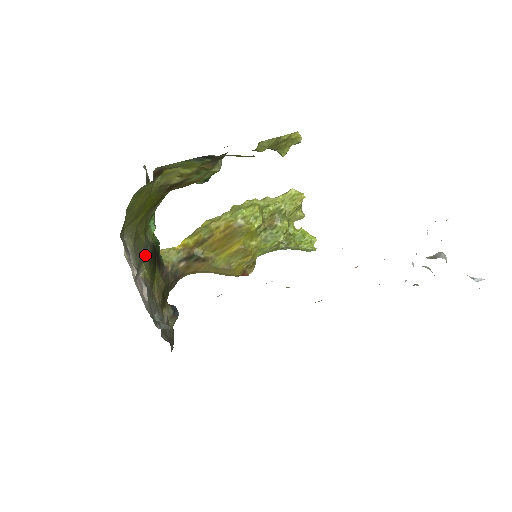
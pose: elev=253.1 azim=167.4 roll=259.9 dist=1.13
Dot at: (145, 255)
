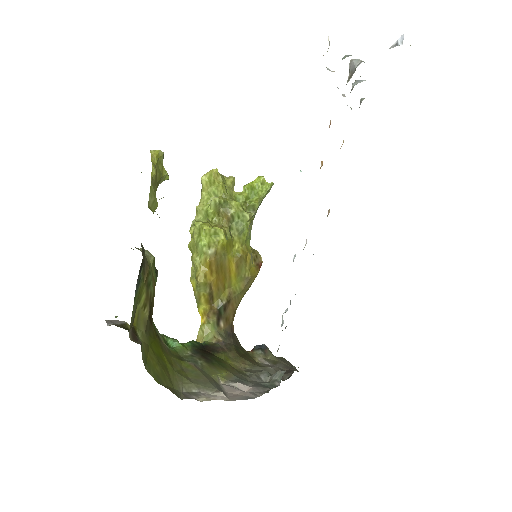
Dot at: (203, 369)
